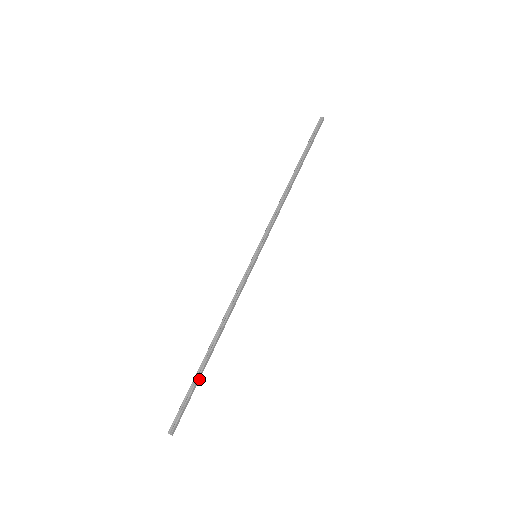
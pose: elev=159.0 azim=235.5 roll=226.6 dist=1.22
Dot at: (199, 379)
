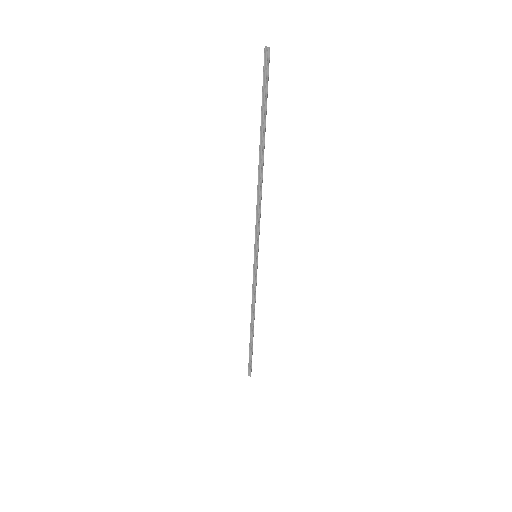
Dot at: occluded
